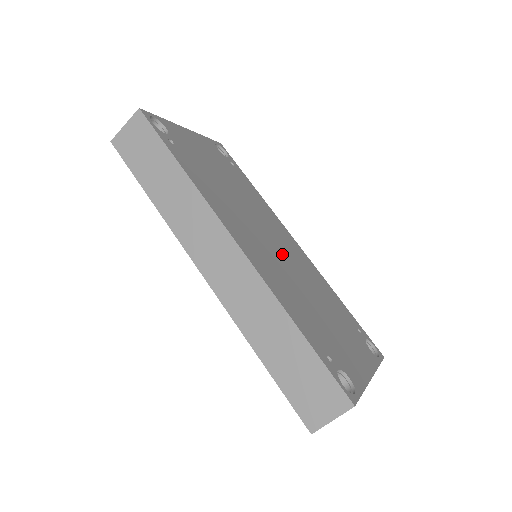
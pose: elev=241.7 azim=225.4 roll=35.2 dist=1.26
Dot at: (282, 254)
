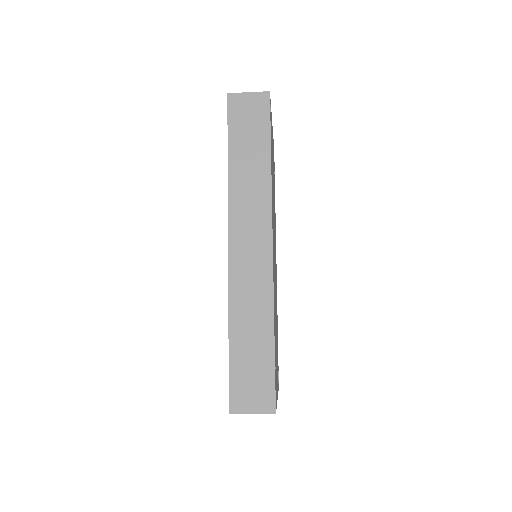
Dot at: occluded
